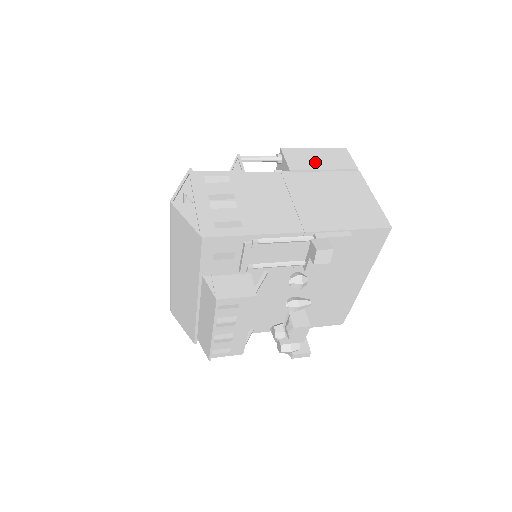
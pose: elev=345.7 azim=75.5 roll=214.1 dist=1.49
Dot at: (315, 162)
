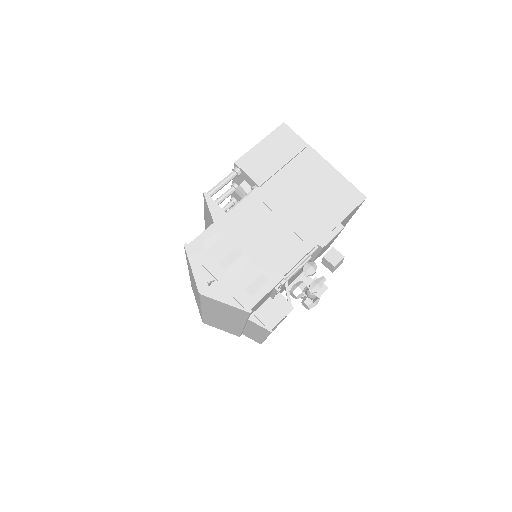
Dot at: (272, 161)
